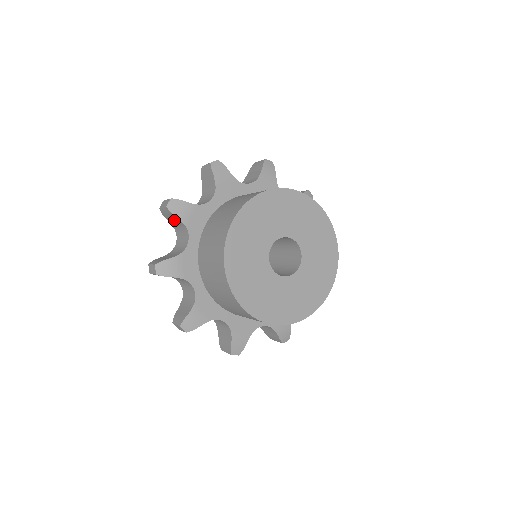
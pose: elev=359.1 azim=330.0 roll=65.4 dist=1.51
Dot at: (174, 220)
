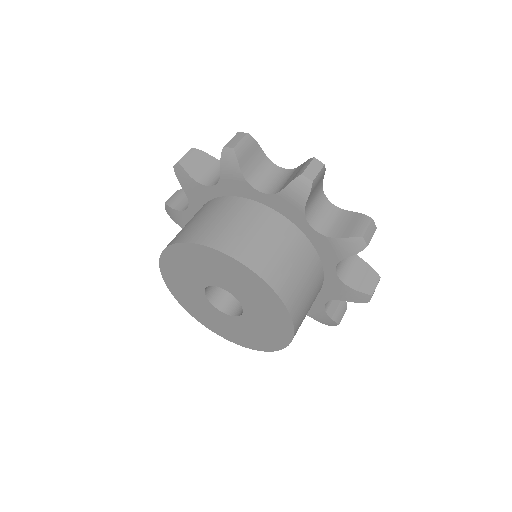
Dot at: occluded
